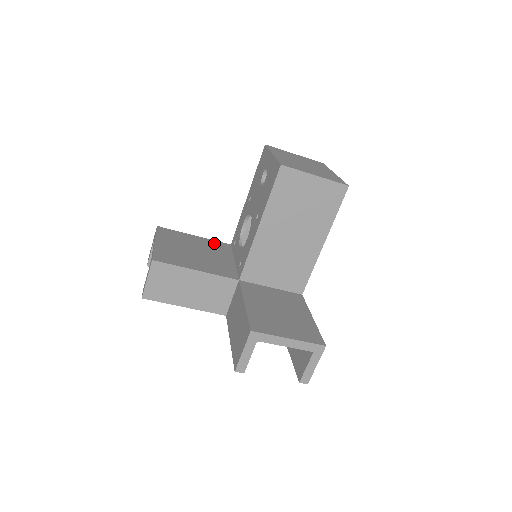
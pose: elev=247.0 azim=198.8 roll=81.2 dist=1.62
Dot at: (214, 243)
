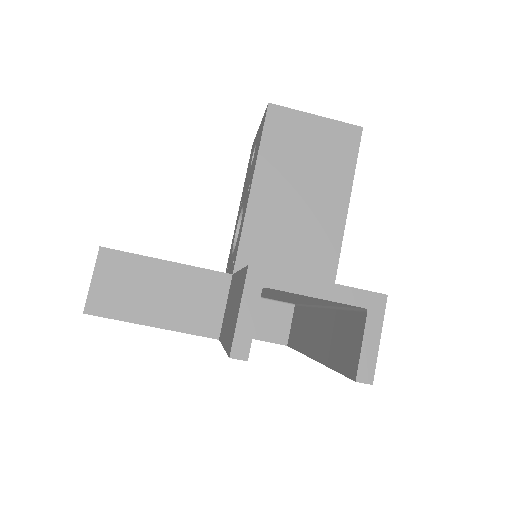
Dot at: occluded
